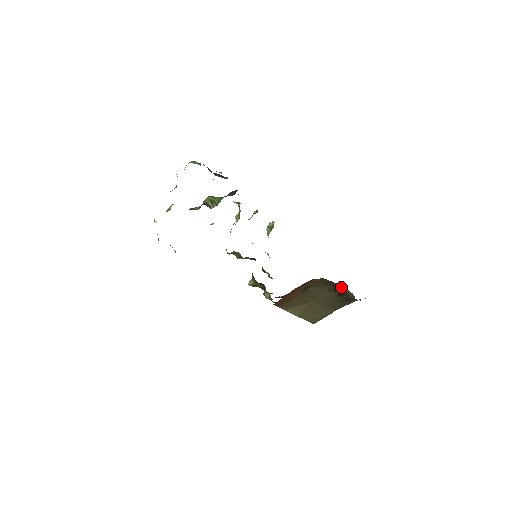
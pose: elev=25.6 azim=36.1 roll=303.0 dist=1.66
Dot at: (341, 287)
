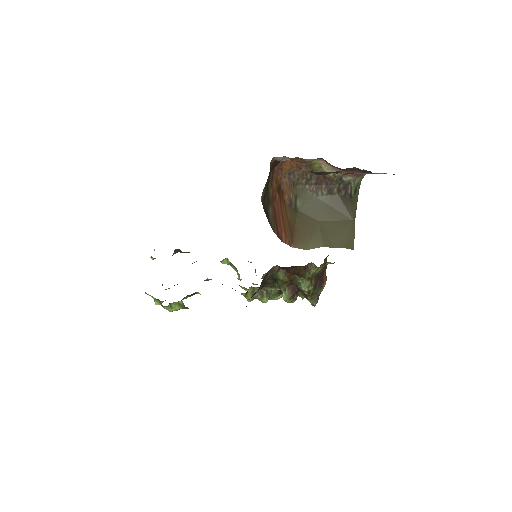
Dot at: occluded
